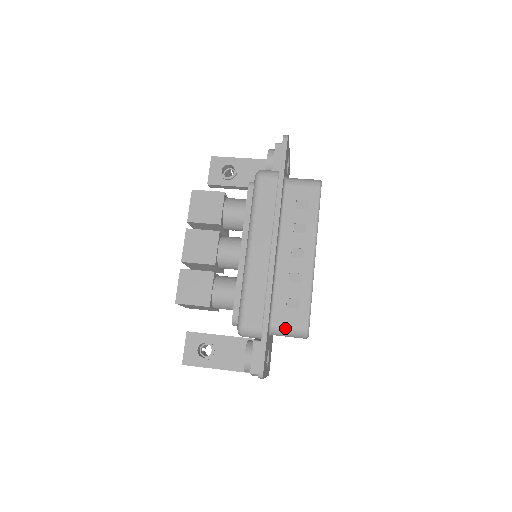
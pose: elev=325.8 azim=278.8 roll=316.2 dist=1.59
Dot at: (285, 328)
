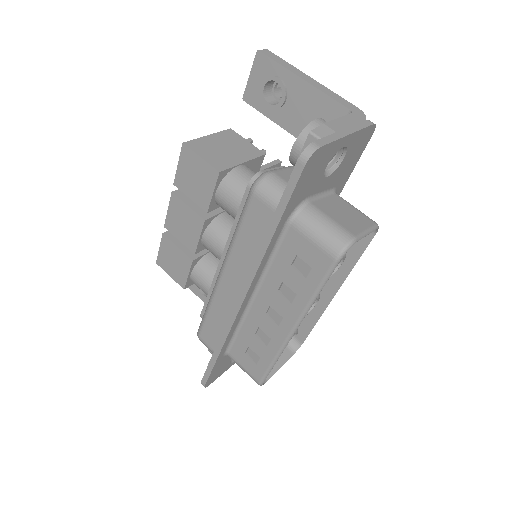
Dot at: (240, 366)
